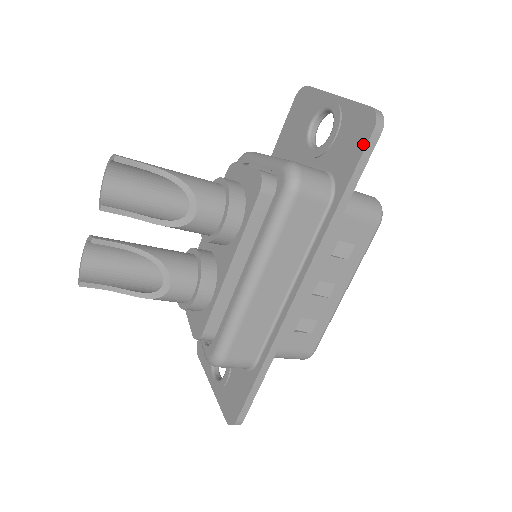
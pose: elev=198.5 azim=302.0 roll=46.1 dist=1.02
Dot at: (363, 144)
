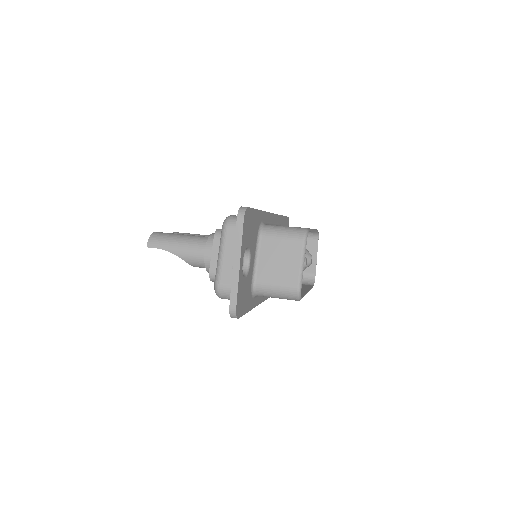
Dot at: occluded
